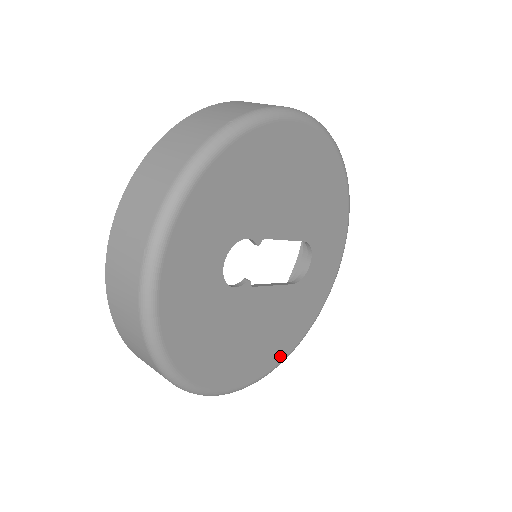
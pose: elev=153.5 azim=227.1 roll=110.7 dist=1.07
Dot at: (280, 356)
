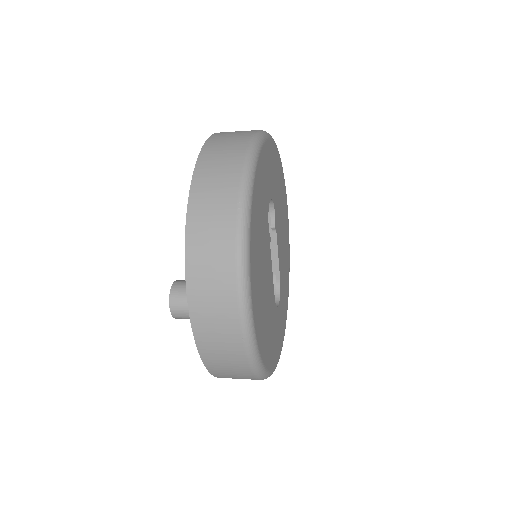
Dot at: (263, 353)
